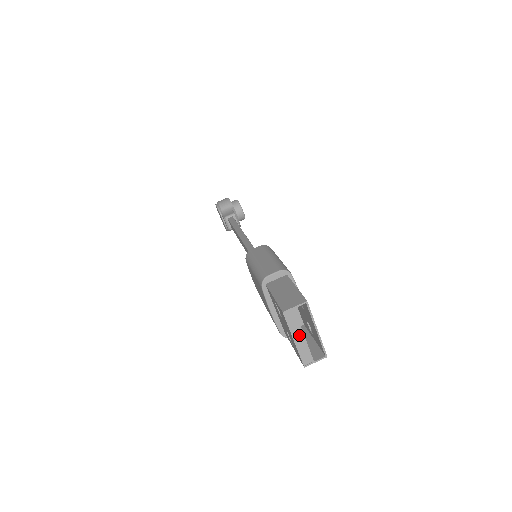
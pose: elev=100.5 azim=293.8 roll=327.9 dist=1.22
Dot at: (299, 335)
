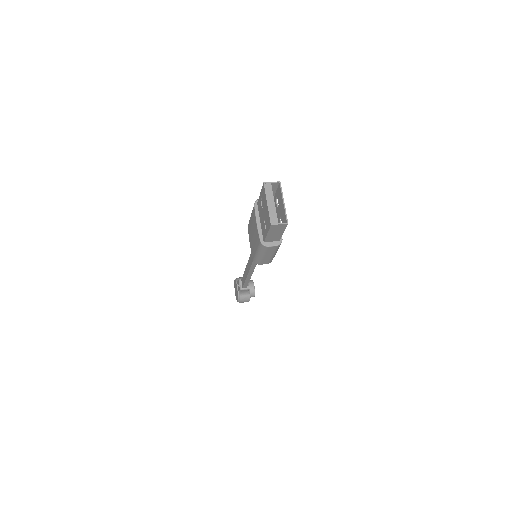
Dot at: (271, 202)
